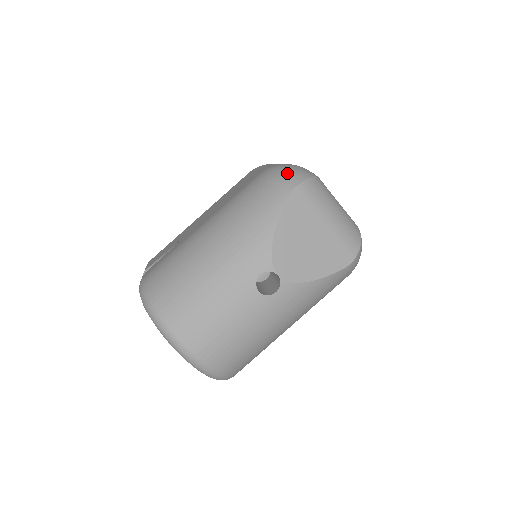
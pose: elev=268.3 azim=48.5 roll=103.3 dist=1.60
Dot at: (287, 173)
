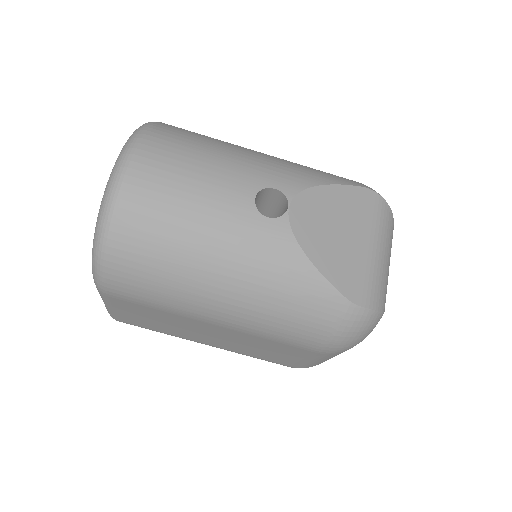
Dot at: occluded
